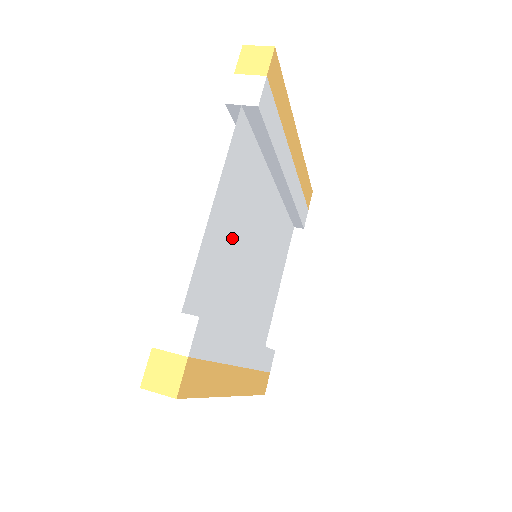
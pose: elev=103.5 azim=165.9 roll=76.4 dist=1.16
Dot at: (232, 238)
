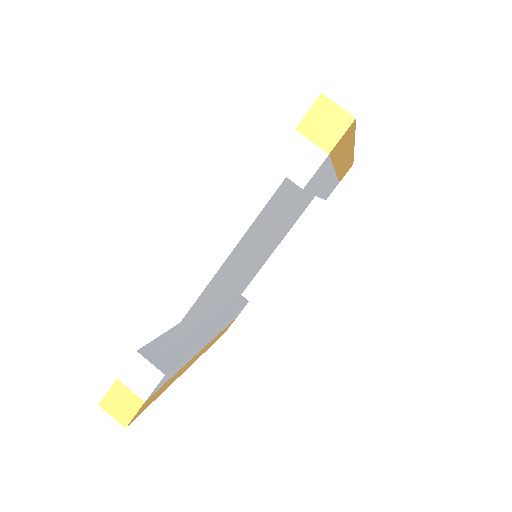
Dot at: (230, 272)
